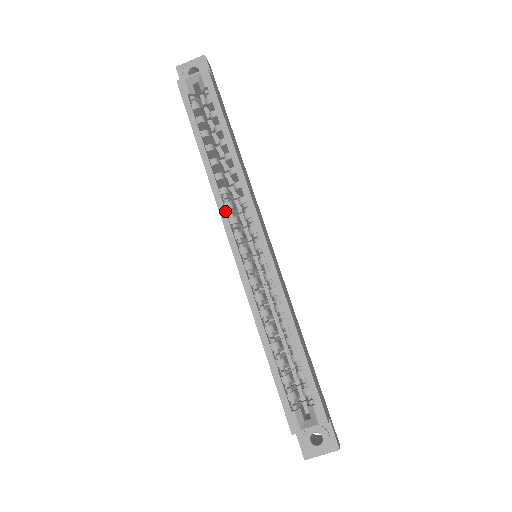
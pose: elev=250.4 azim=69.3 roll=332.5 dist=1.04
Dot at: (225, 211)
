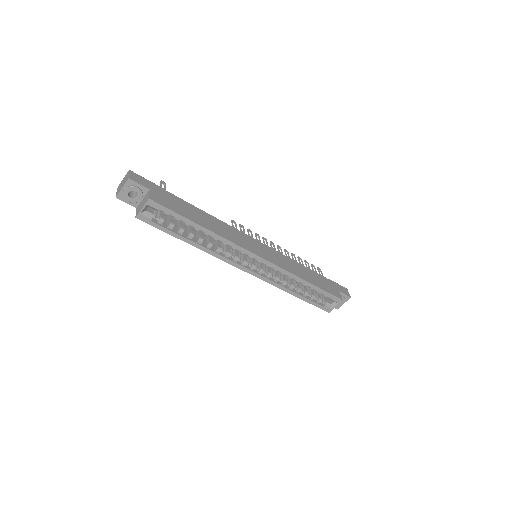
Dot at: (229, 260)
